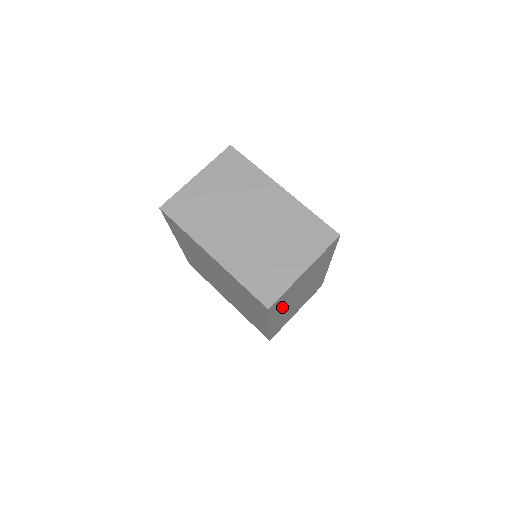
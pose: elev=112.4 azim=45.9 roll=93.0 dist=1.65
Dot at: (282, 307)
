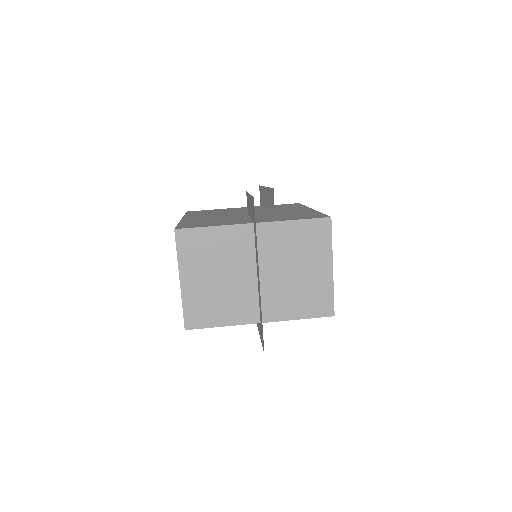
Dot at: occluded
